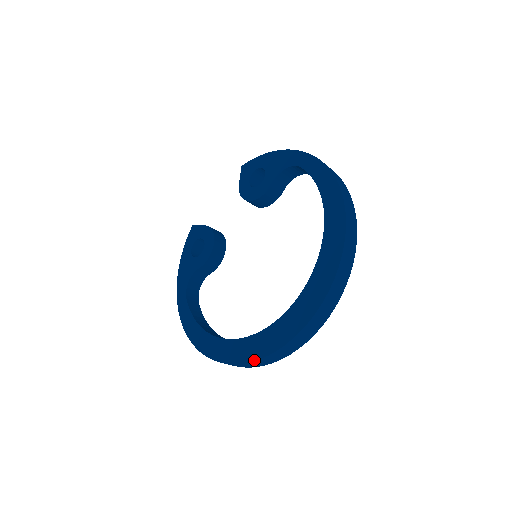
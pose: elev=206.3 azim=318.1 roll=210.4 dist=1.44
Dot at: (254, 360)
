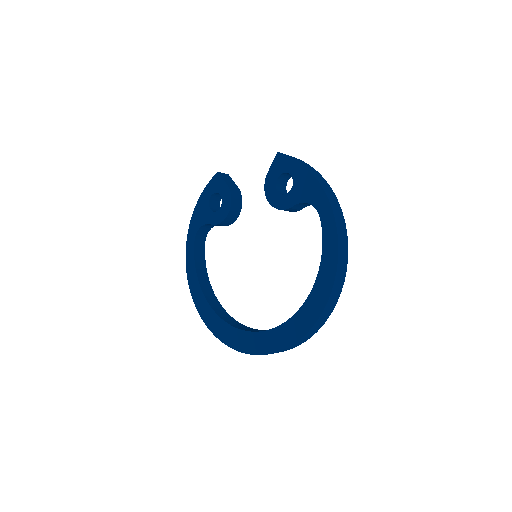
Dot at: (223, 342)
